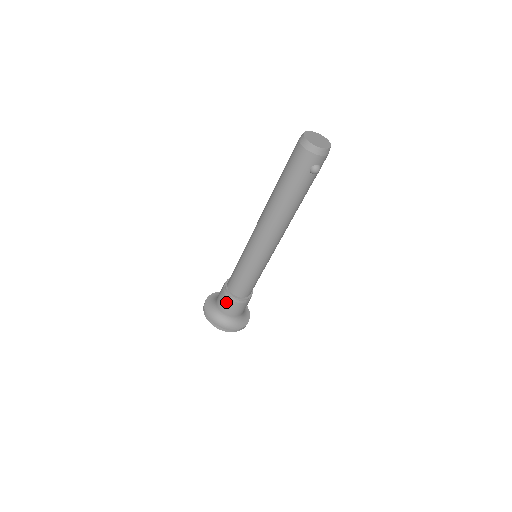
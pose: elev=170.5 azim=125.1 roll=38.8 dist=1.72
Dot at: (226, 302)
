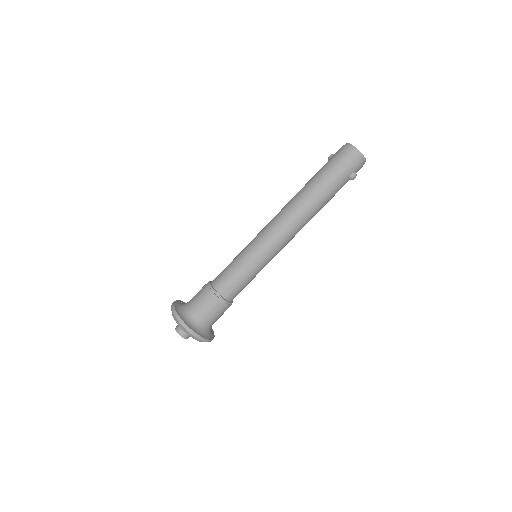
Dot at: (211, 305)
